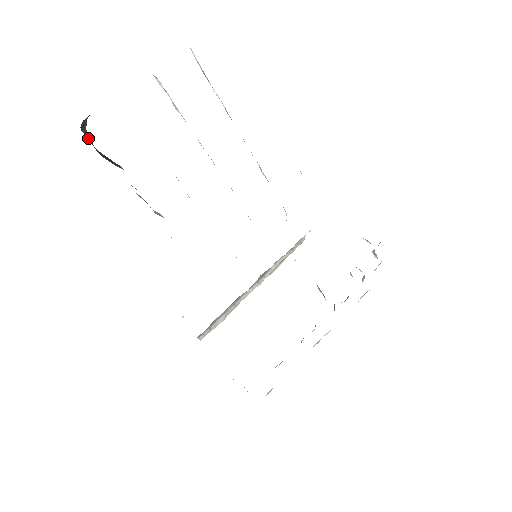
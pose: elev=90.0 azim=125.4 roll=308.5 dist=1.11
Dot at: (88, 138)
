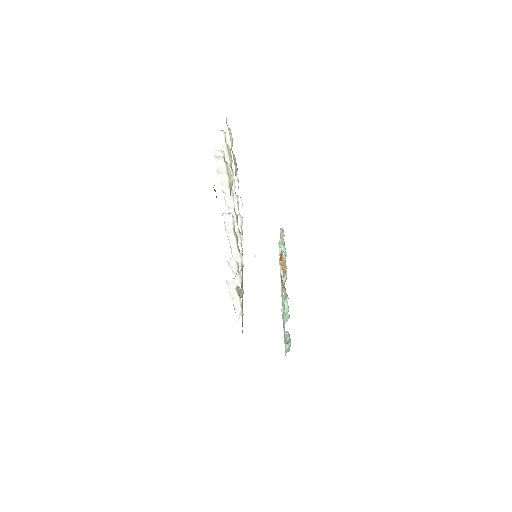
Dot at: occluded
